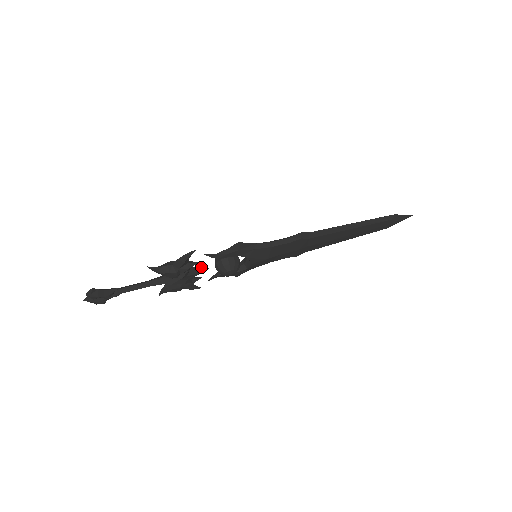
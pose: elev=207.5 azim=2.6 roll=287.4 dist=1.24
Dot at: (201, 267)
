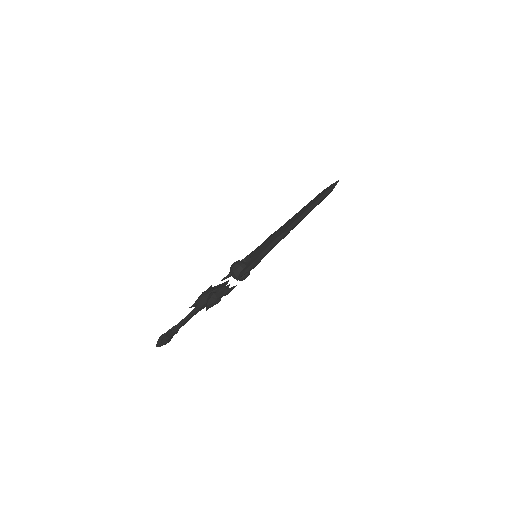
Dot at: occluded
